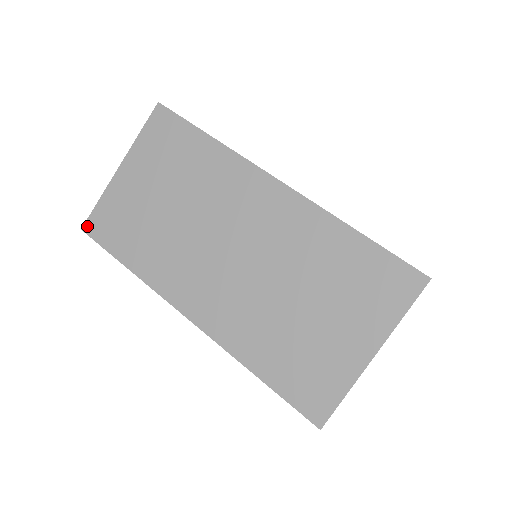
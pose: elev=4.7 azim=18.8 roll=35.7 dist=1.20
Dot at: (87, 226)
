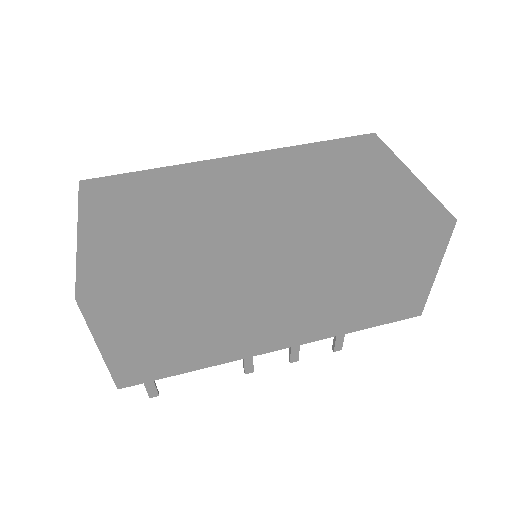
Dot at: (82, 290)
